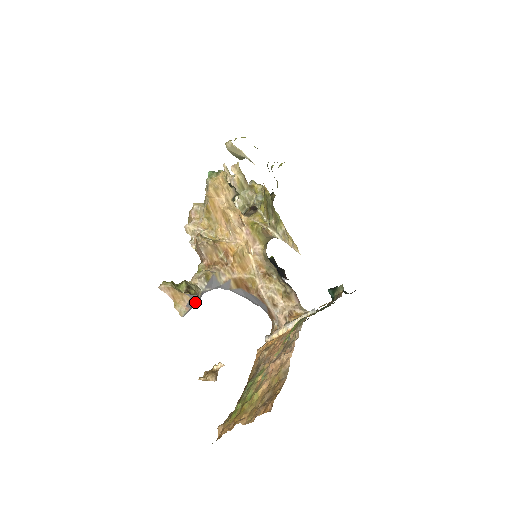
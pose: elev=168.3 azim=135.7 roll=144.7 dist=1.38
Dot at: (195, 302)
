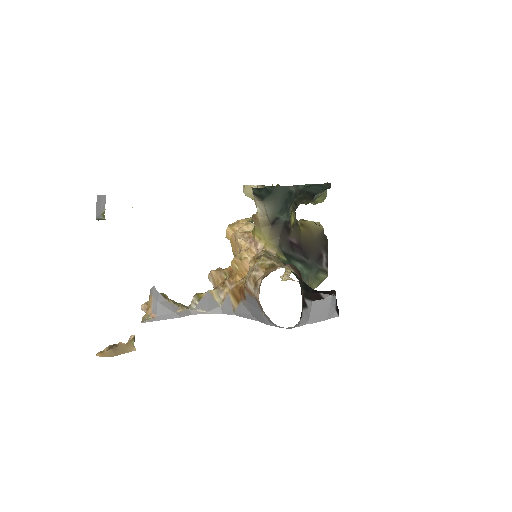
Dot at: (169, 313)
